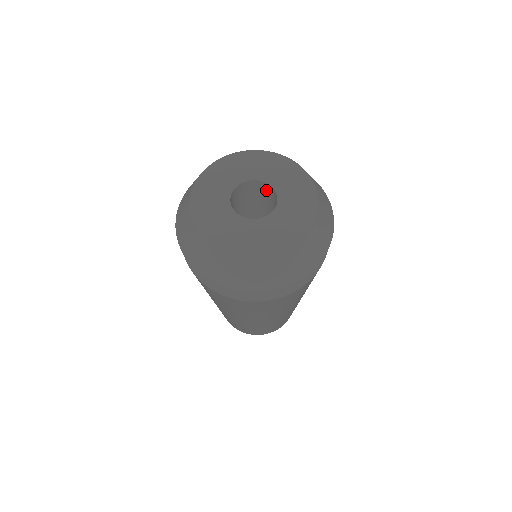
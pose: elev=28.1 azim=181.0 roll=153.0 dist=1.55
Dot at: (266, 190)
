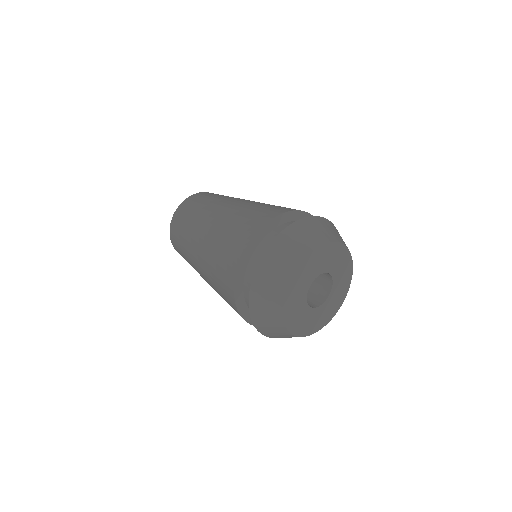
Dot at: occluded
